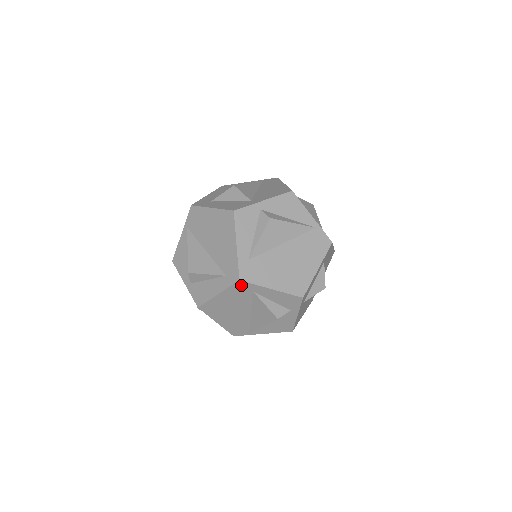
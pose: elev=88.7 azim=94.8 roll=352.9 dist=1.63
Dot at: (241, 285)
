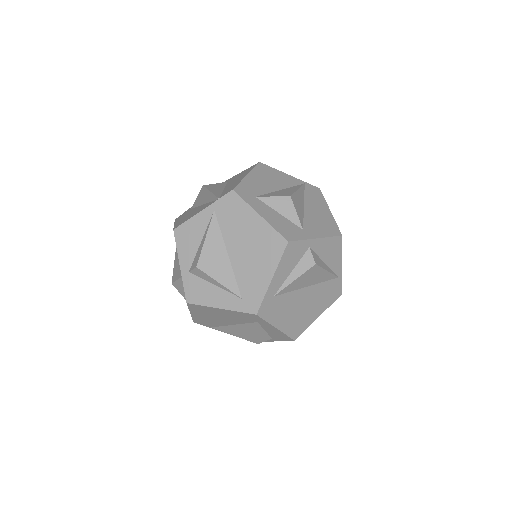
Dot at: (253, 316)
